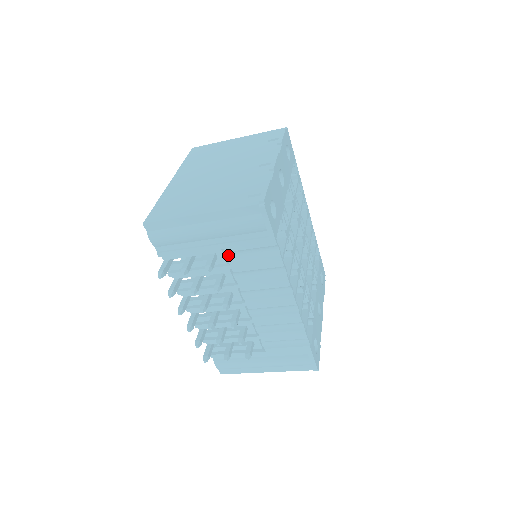
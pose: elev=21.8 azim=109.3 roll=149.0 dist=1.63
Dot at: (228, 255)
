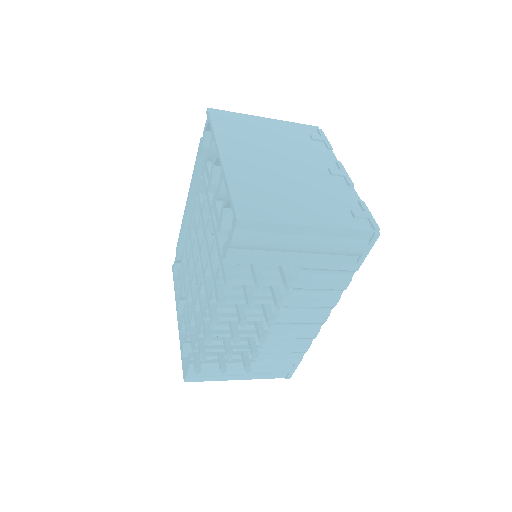
Dot at: (302, 271)
